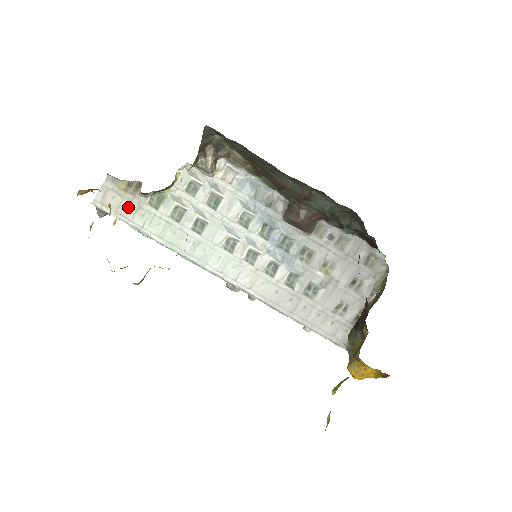
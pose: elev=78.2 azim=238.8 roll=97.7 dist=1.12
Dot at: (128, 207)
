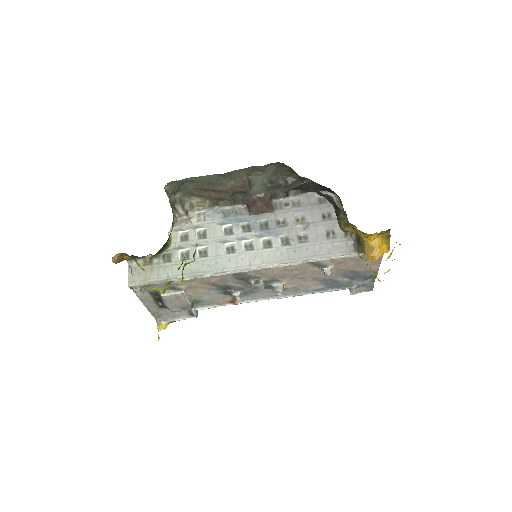
Dot at: (152, 272)
